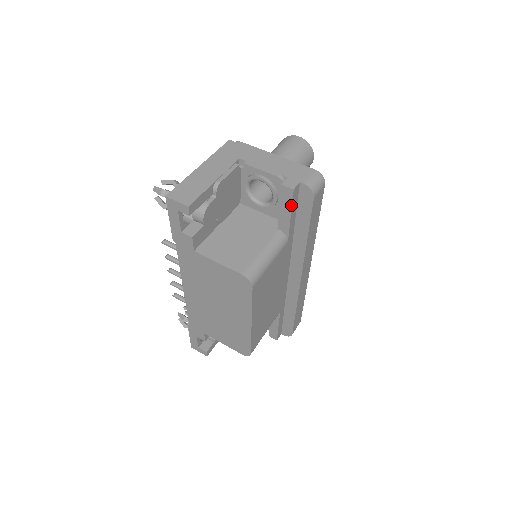
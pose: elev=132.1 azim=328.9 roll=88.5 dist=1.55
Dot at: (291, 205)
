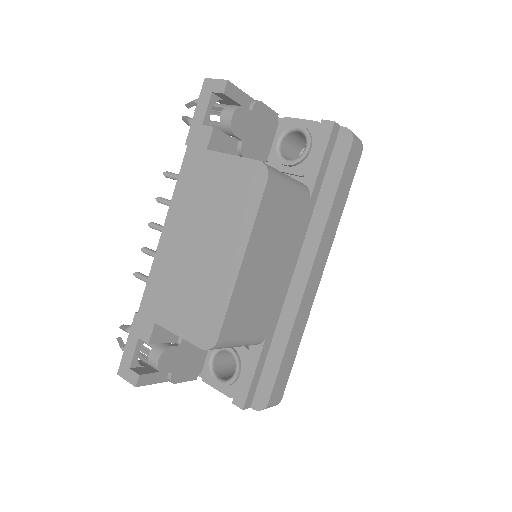
Dot at: (327, 143)
